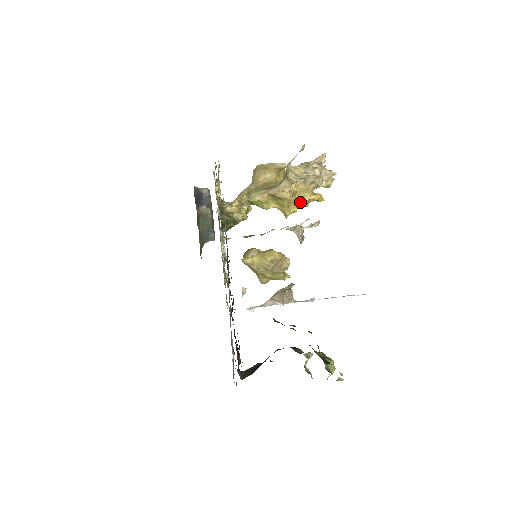
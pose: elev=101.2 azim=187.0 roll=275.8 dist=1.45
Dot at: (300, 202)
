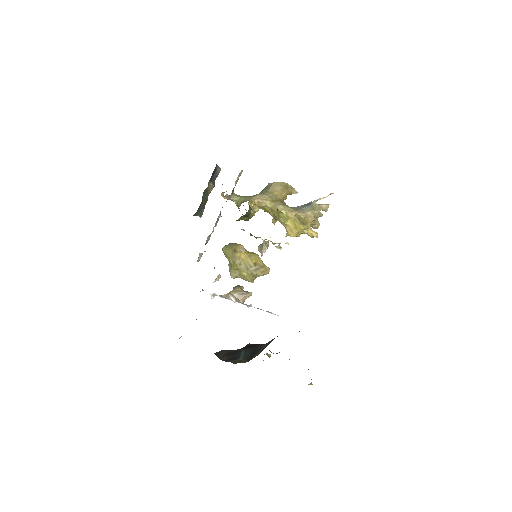
Dot at: (303, 231)
